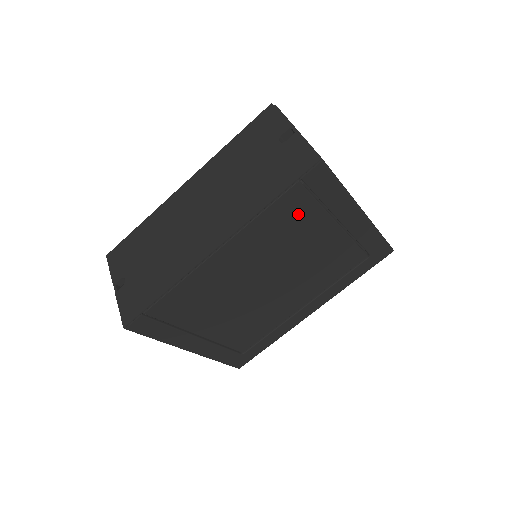
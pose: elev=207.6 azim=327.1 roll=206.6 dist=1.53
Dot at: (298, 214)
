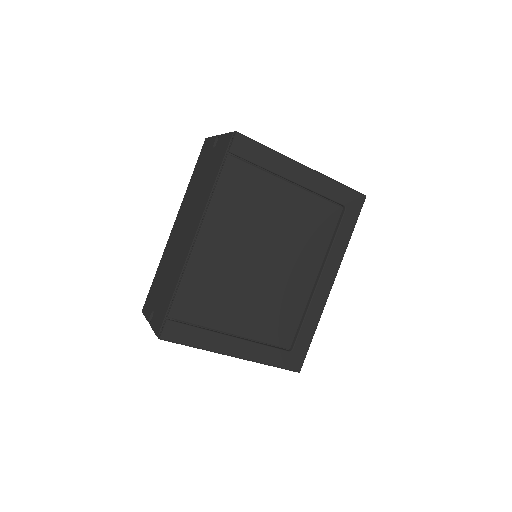
Dot at: (247, 183)
